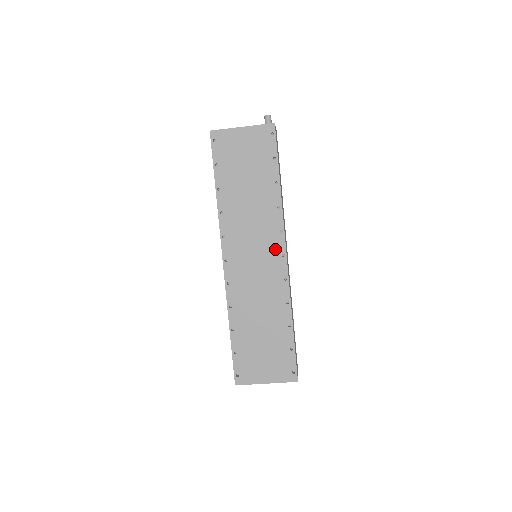
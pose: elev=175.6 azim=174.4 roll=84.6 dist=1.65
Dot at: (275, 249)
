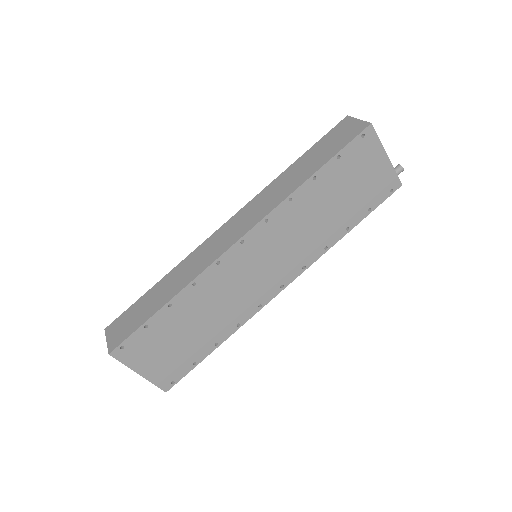
Dot at: (284, 276)
